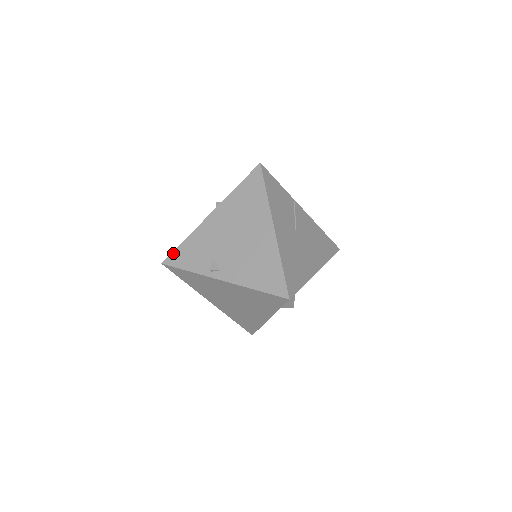
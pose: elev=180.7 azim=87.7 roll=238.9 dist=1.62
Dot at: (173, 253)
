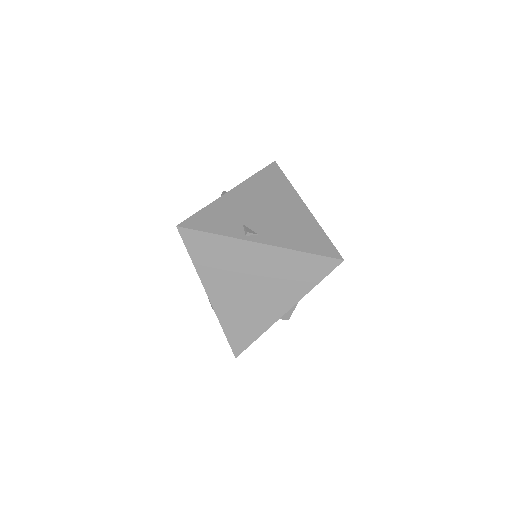
Dot at: (191, 217)
